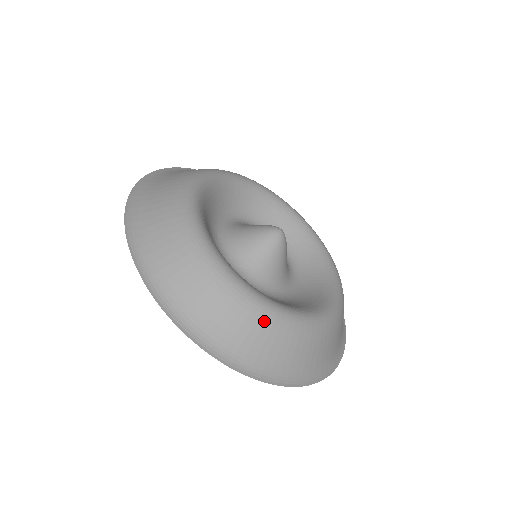
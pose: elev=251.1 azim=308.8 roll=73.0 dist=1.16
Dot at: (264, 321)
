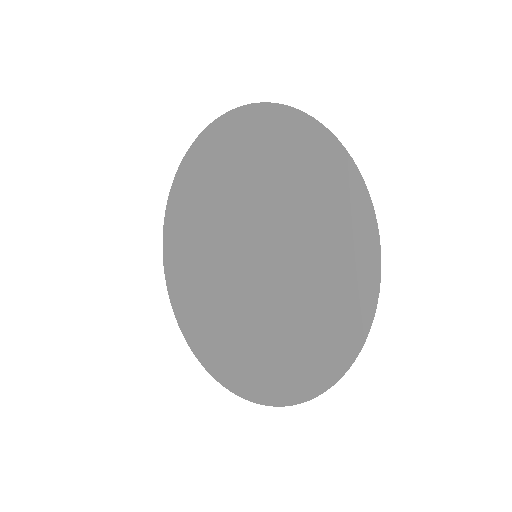
Dot at: occluded
